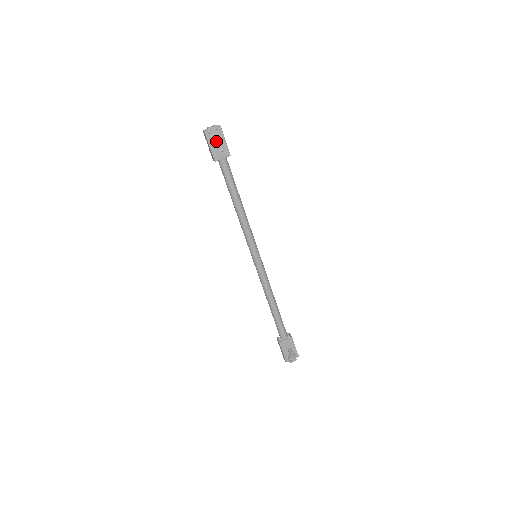
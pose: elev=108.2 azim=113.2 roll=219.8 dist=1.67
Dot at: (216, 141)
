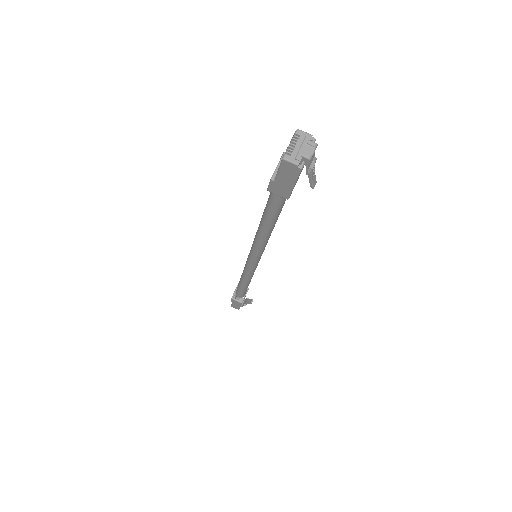
Dot at: (313, 174)
